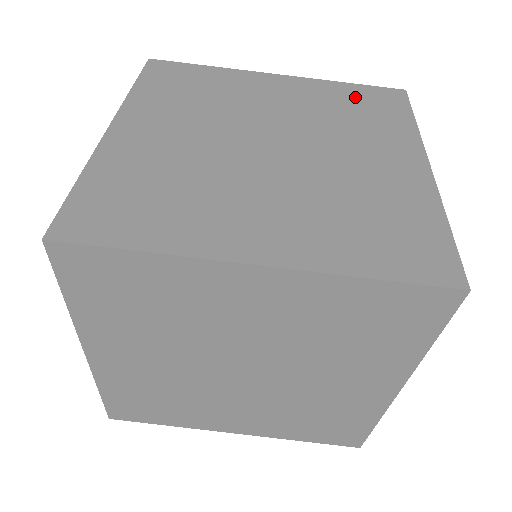
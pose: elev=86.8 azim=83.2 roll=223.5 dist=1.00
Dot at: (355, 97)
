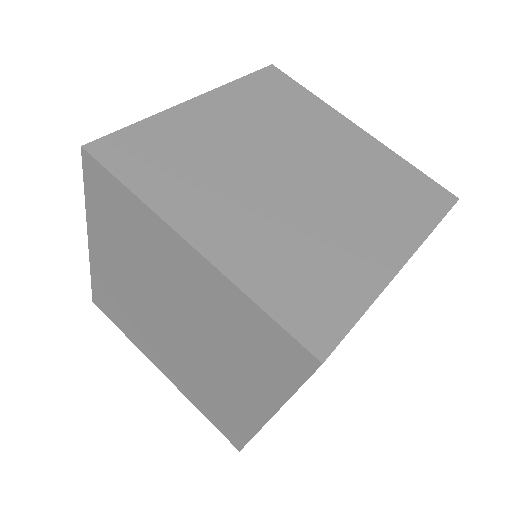
Dot at: (405, 179)
